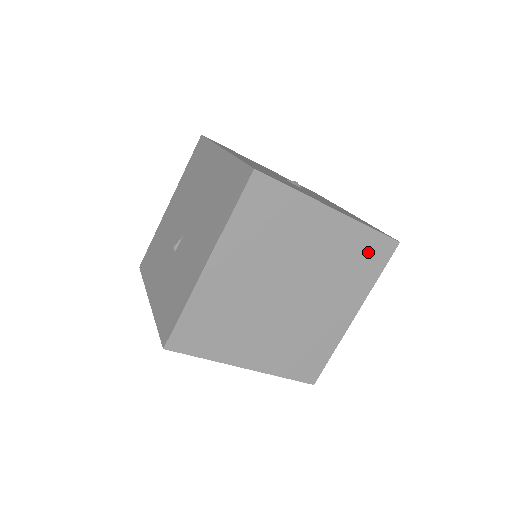
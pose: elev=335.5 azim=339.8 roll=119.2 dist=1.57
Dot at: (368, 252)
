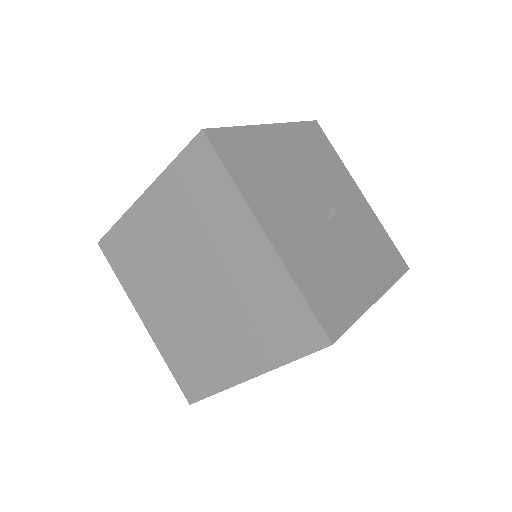
Dot at: (288, 319)
